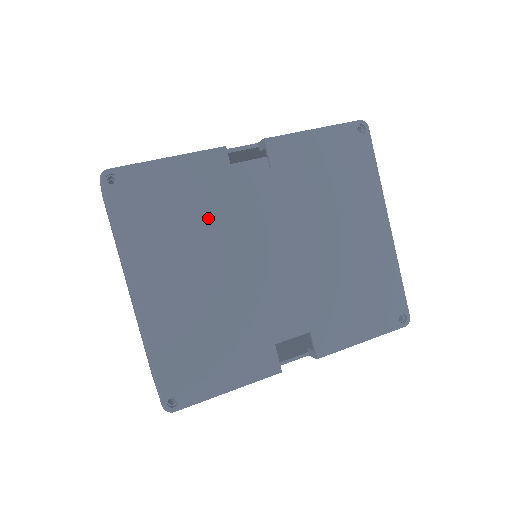
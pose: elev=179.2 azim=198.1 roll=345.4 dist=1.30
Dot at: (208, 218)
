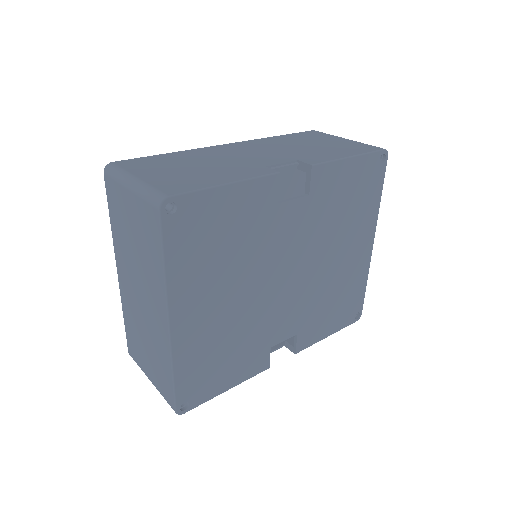
Dot at: (248, 244)
